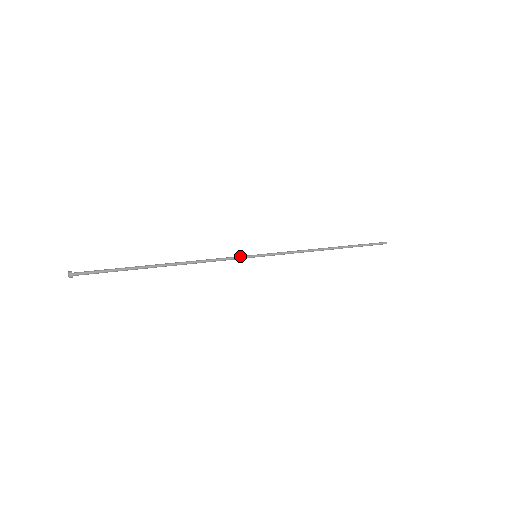
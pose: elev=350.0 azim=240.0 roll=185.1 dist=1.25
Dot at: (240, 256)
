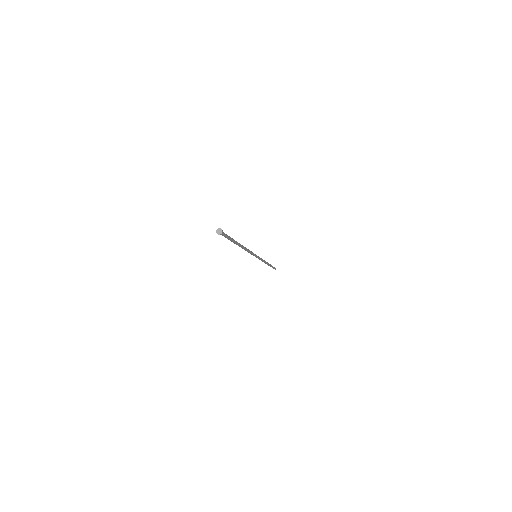
Dot at: occluded
